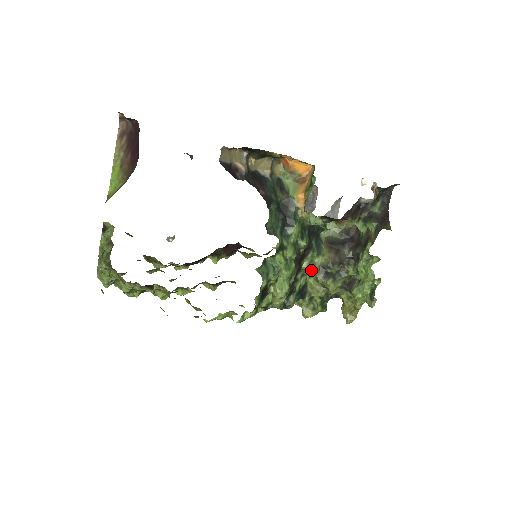
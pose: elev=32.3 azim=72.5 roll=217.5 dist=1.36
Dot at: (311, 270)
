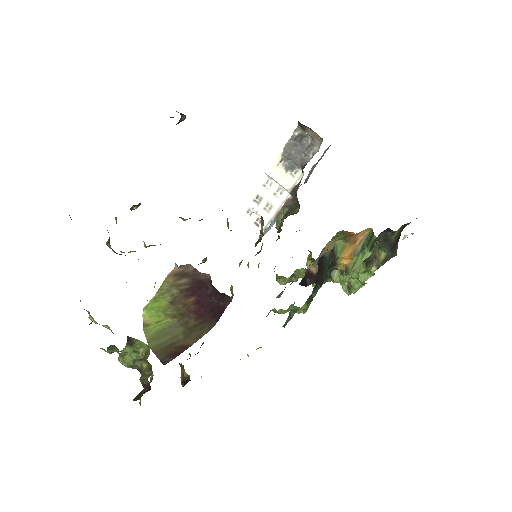
Dot at: occluded
